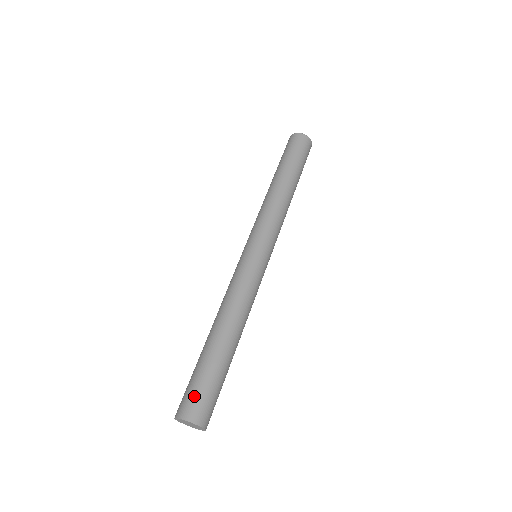
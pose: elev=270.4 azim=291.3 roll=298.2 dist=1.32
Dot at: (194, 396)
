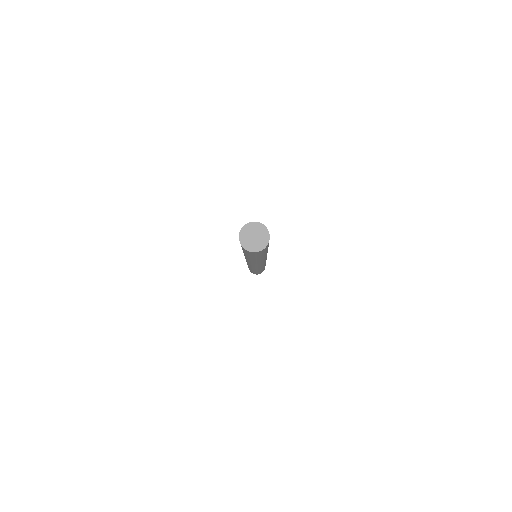
Dot at: occluded
